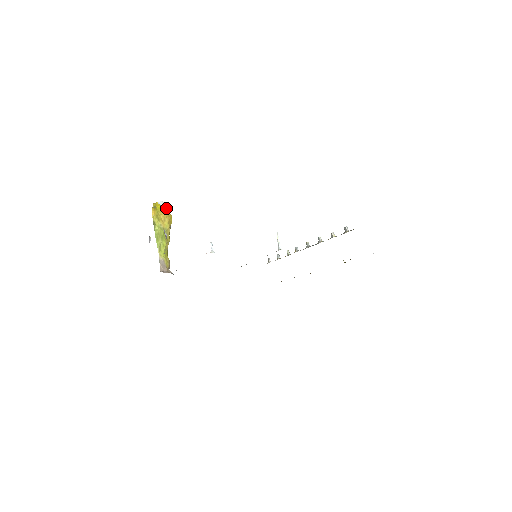
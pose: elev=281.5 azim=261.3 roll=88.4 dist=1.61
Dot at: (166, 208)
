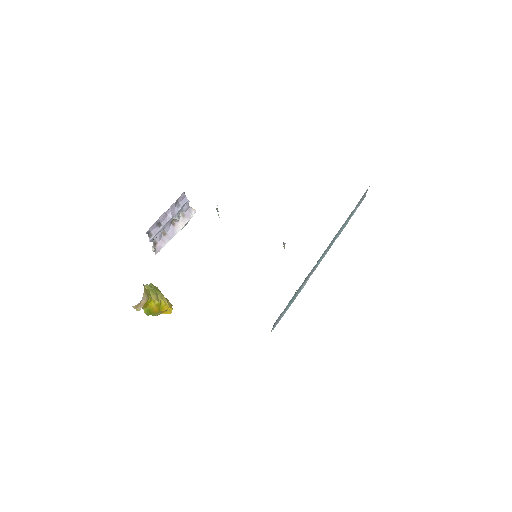
Dot at: (171, 304)
